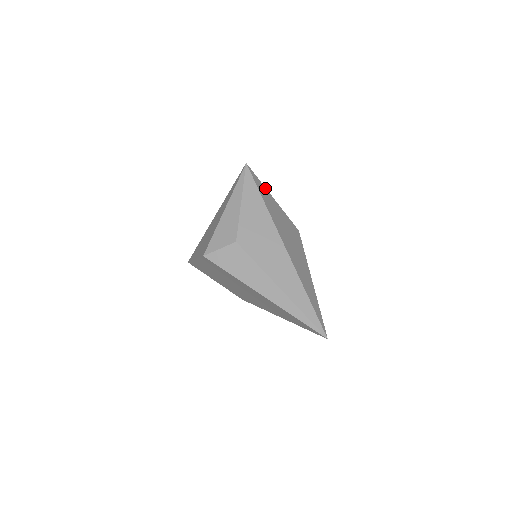
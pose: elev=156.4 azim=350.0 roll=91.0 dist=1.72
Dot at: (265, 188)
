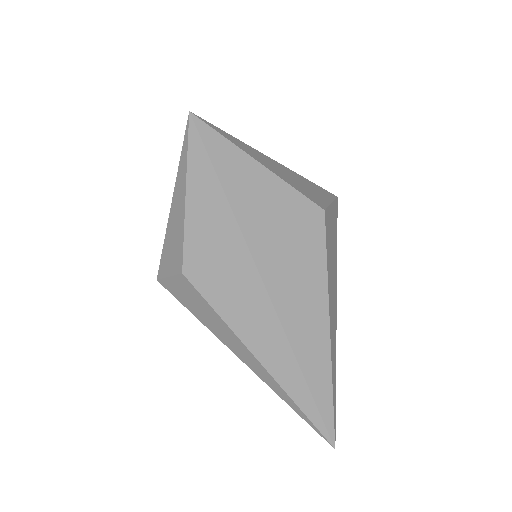
Dot at: (238, 150)
